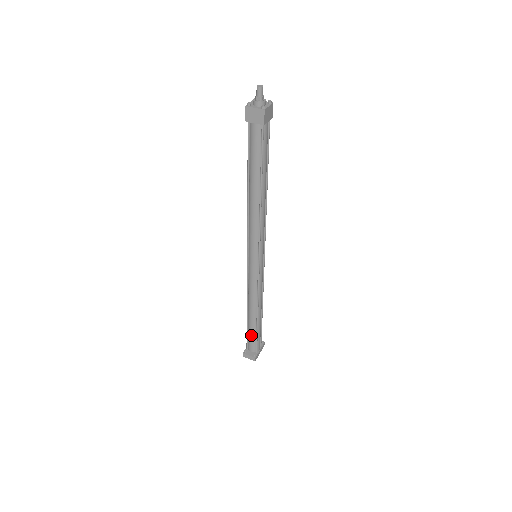
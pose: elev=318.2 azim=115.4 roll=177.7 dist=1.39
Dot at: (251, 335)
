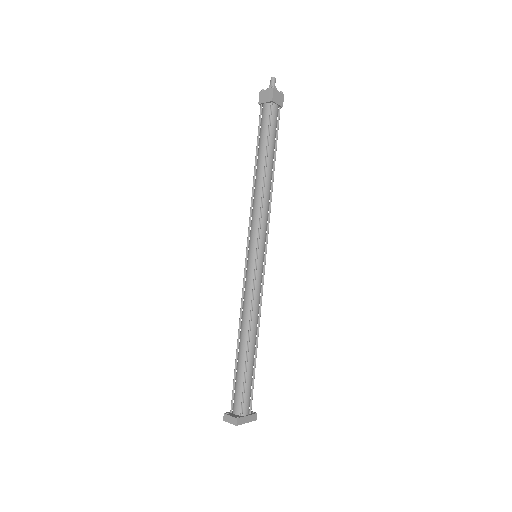
Dot at: (238, 380)
